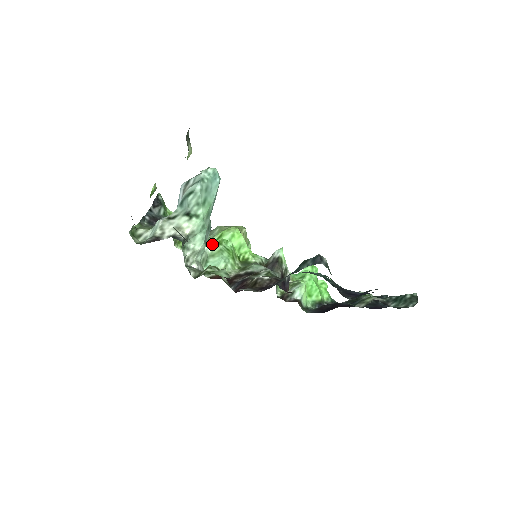
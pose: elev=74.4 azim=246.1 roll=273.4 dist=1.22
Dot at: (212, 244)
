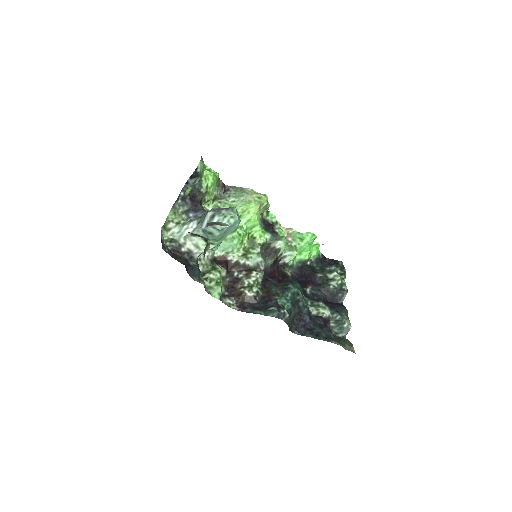
Dot at: occluded
